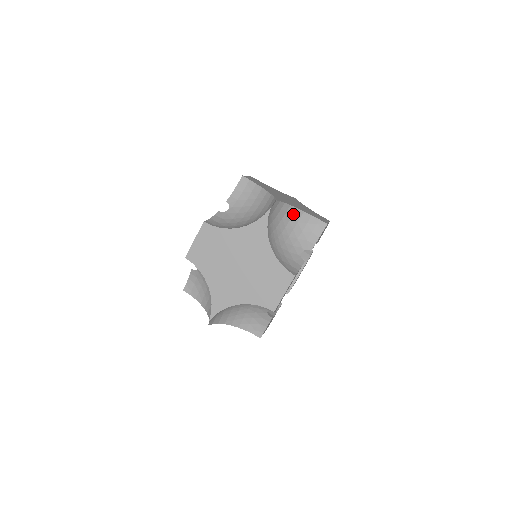
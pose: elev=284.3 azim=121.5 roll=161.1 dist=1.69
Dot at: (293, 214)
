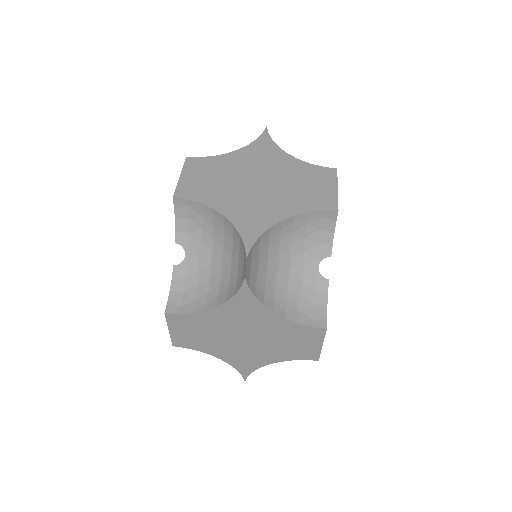
Dot at: occluded
